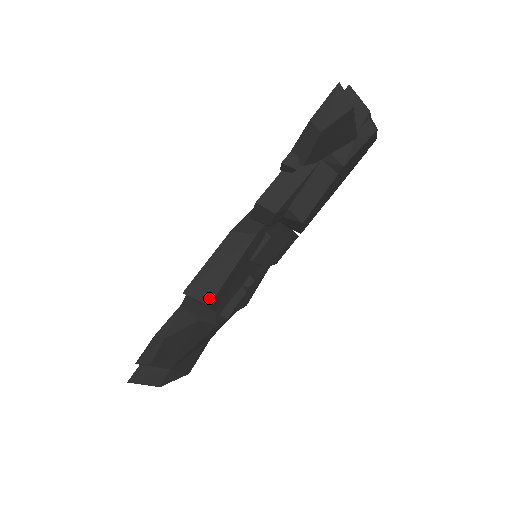
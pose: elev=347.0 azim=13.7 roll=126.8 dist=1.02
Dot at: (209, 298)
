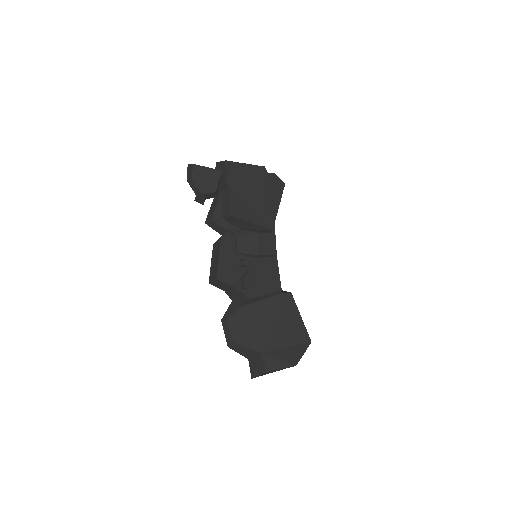
Dot at: (216, 276)
